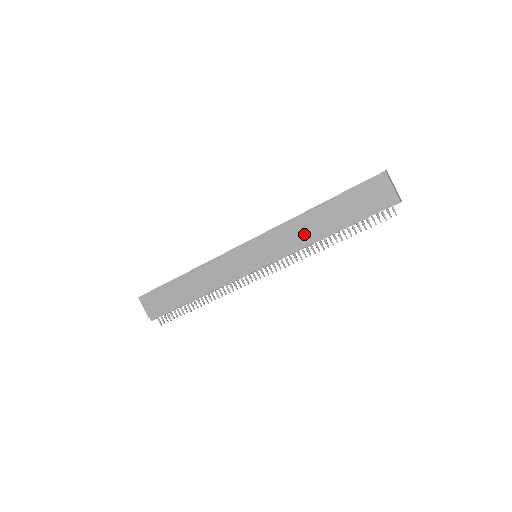
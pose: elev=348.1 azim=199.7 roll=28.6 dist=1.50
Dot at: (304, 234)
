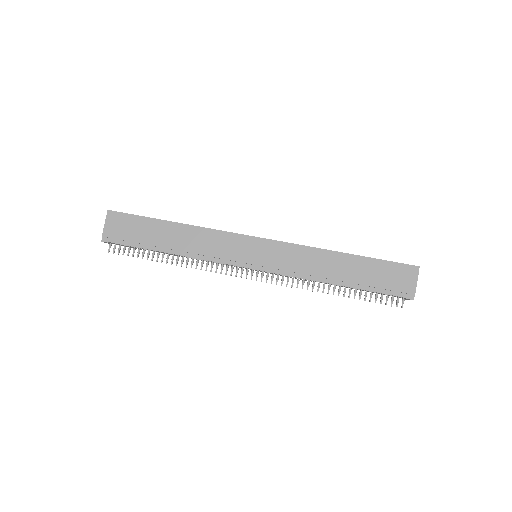
Dot at: (317, 268)
